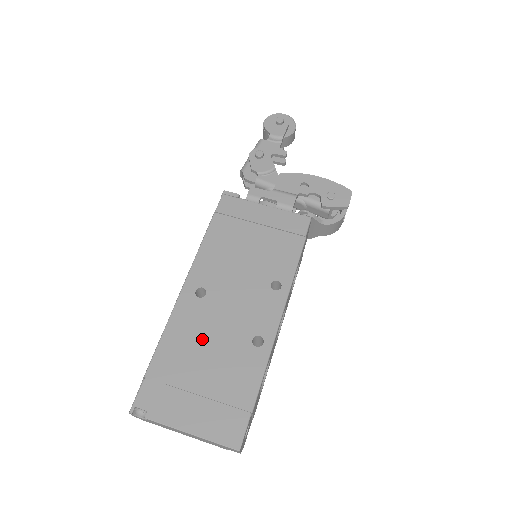
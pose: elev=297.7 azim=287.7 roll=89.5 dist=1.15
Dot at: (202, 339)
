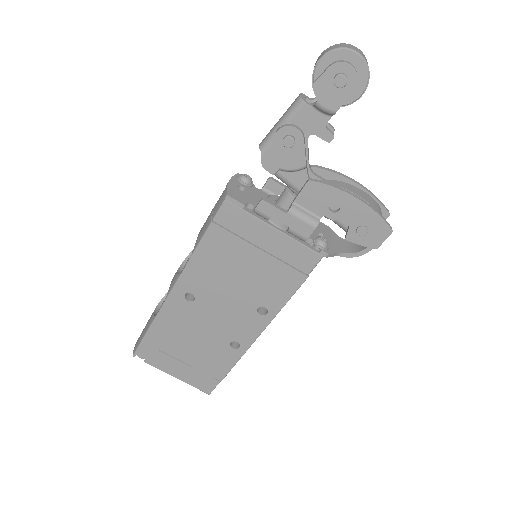
Dot at: (188, 331)
